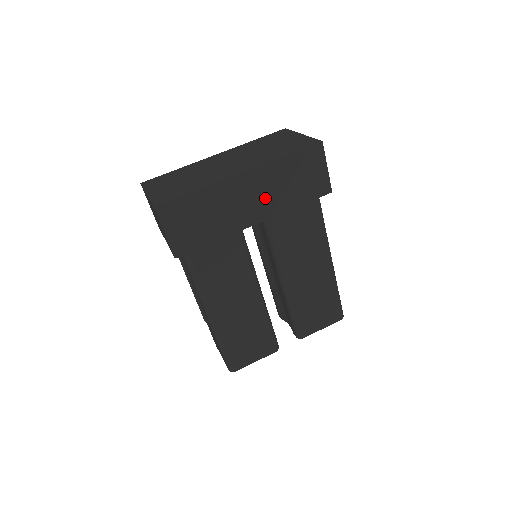
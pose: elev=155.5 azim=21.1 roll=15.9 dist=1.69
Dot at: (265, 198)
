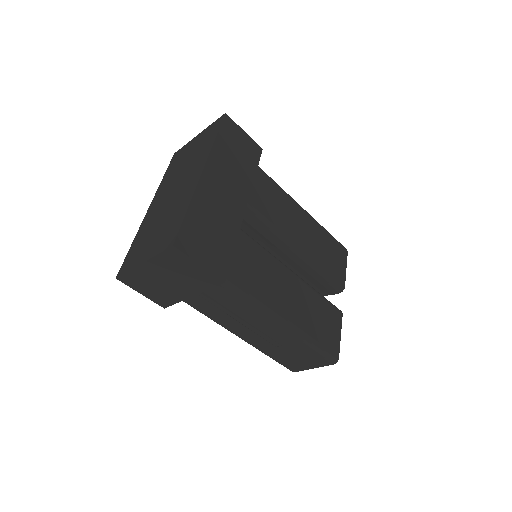
Dot at: (233, 182)
